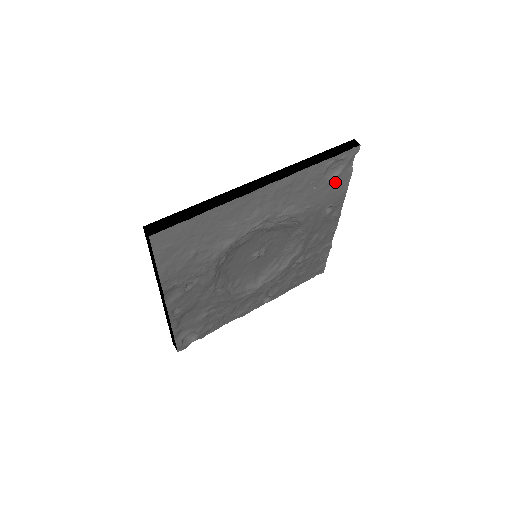
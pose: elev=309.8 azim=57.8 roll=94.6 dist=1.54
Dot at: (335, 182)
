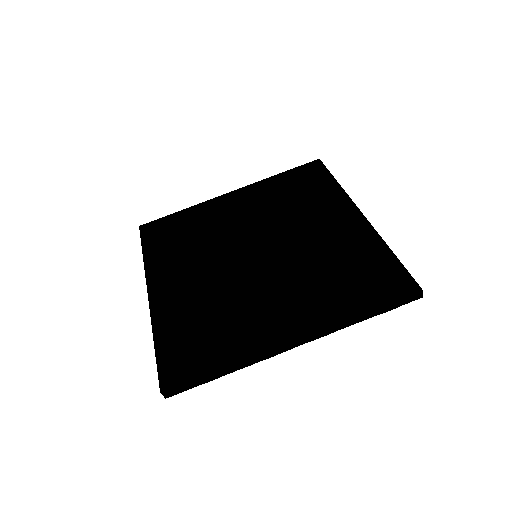
Dot at: occluded
